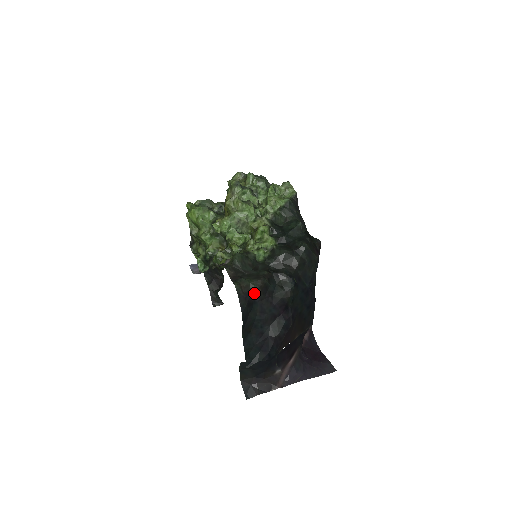
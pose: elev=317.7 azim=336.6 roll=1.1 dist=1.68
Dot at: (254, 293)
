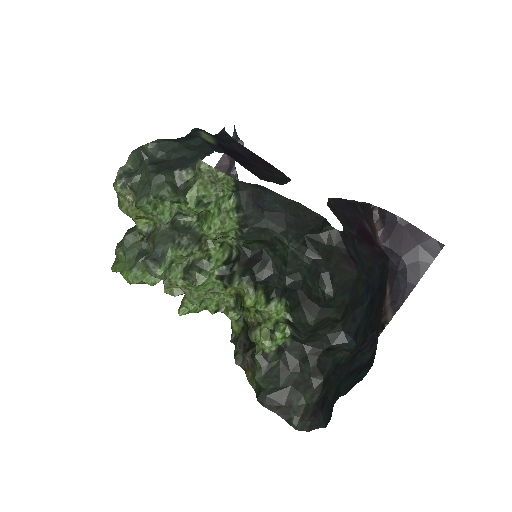
Dot at: (319, 400)
